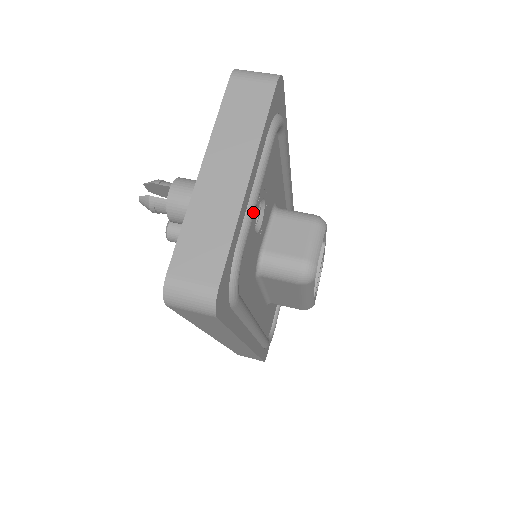
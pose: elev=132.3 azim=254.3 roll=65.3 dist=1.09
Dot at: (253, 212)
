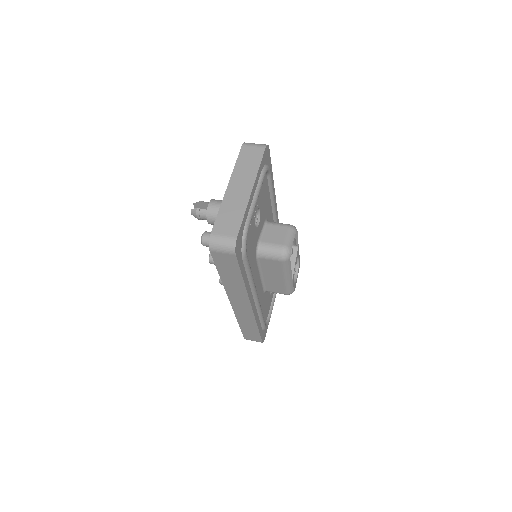
Dot at: (254, 208)
